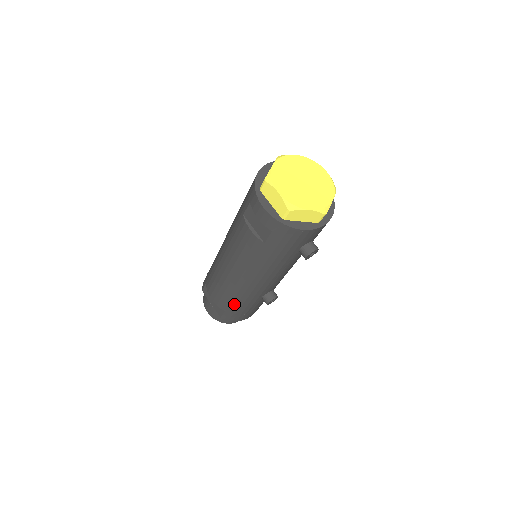
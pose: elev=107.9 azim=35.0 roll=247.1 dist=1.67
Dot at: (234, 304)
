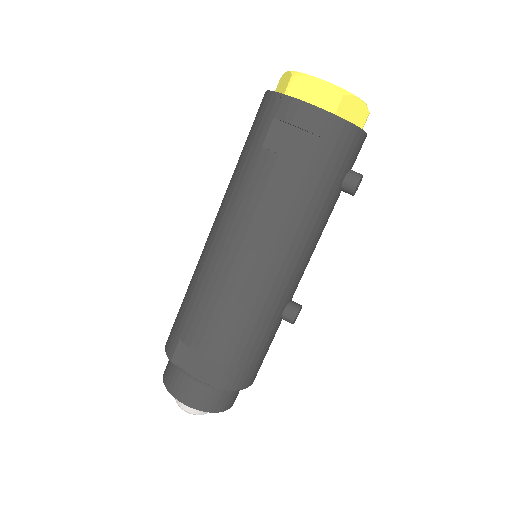
Dot at: (245, 338)
